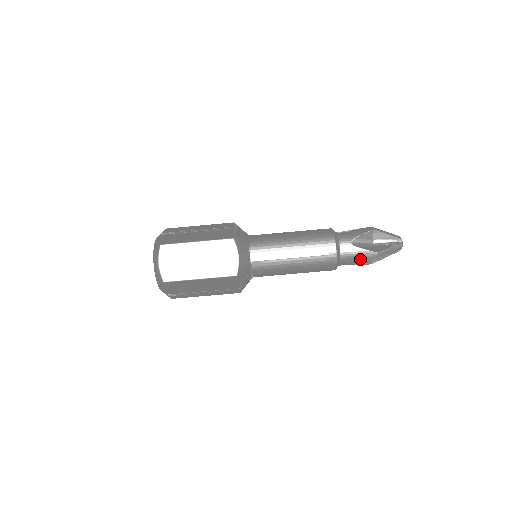
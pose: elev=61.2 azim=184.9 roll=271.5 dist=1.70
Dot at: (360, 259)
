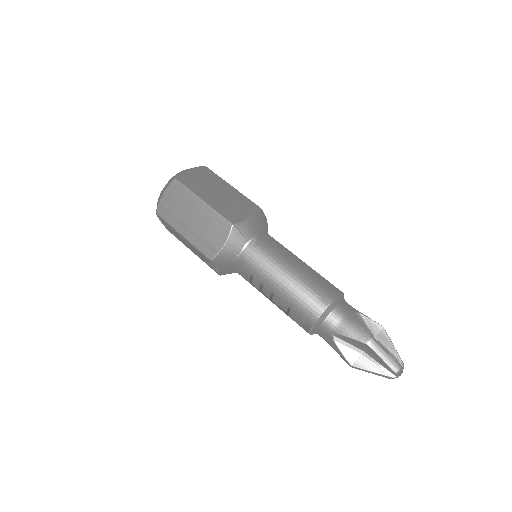
Dot at: (349, 332)
